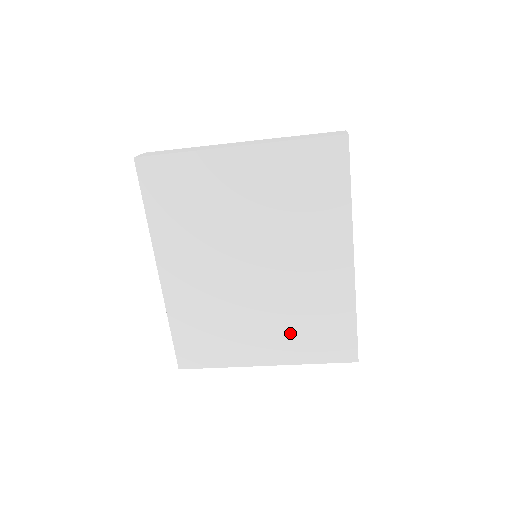
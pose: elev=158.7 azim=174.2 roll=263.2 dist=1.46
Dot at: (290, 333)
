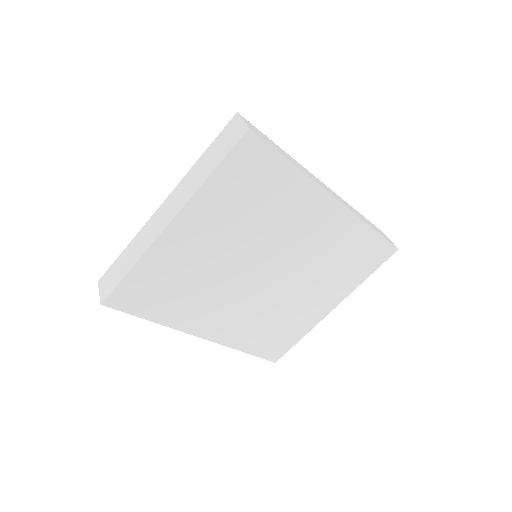
Dot at: (333, 280)
